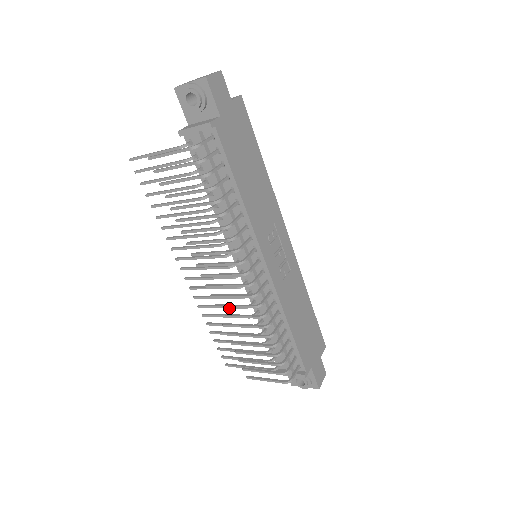
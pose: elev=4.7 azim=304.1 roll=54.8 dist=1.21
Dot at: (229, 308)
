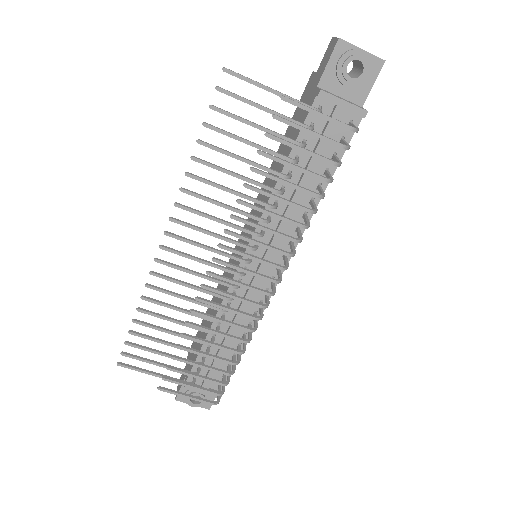
Dot at: (198, 303)
